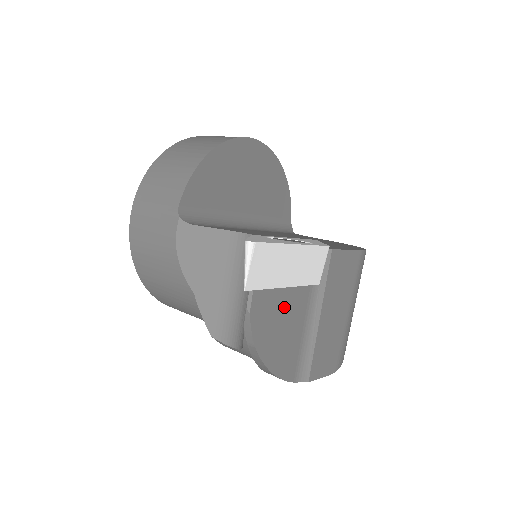
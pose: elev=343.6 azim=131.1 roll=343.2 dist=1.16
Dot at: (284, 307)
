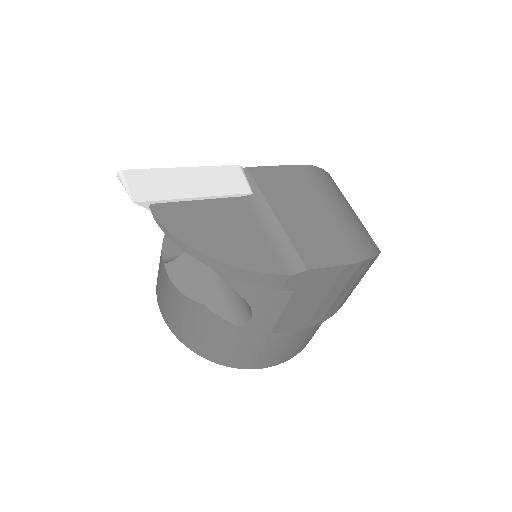
Dot at: (210, 214)
